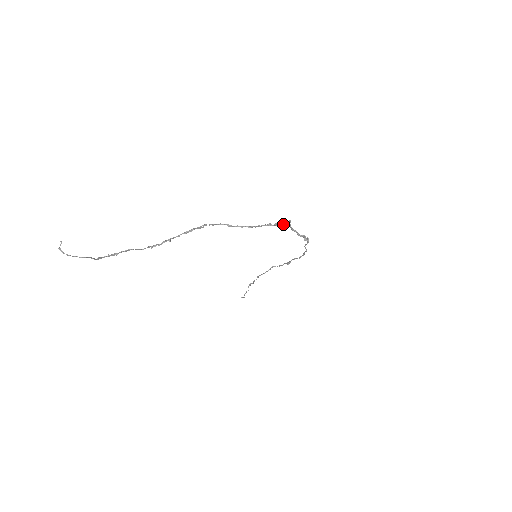
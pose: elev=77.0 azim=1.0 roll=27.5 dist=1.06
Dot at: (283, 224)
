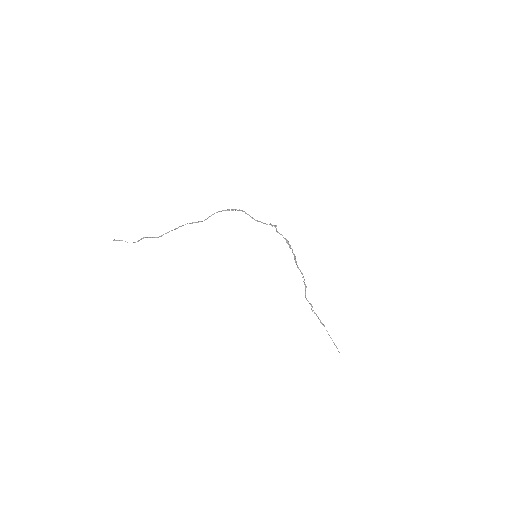
Dot at: occluded
